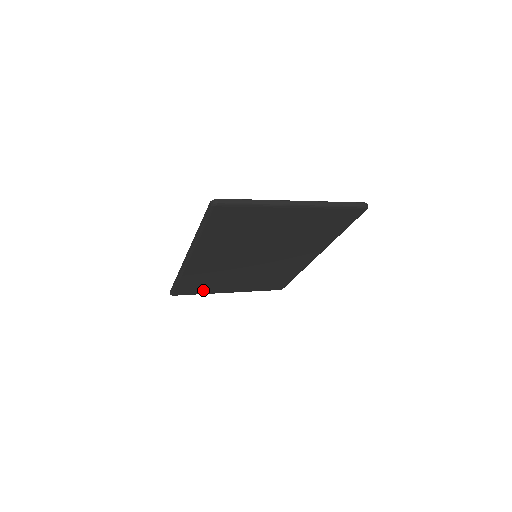
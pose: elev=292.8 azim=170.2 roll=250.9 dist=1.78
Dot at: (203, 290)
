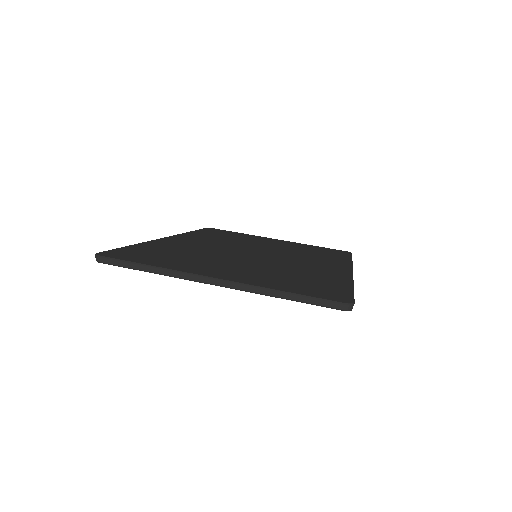
Dot at: occluded
